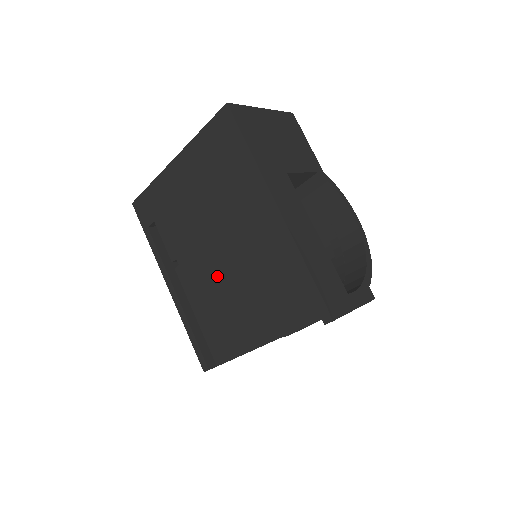
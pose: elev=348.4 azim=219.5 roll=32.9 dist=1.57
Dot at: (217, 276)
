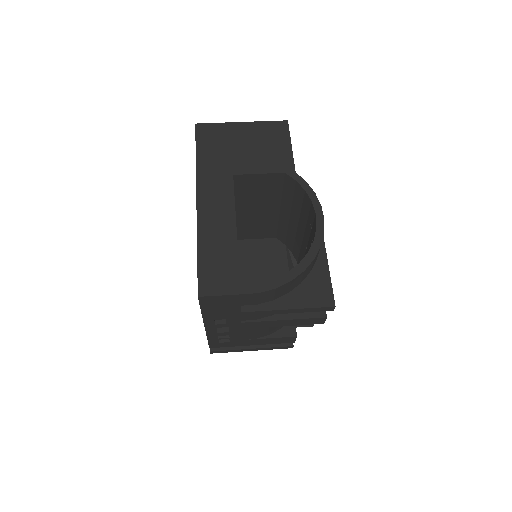
Dot at: occluded
